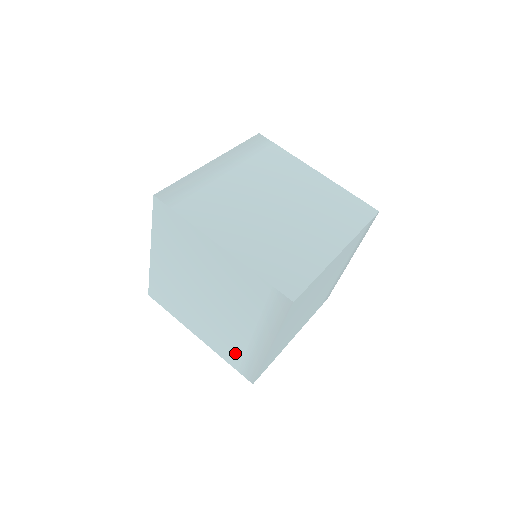
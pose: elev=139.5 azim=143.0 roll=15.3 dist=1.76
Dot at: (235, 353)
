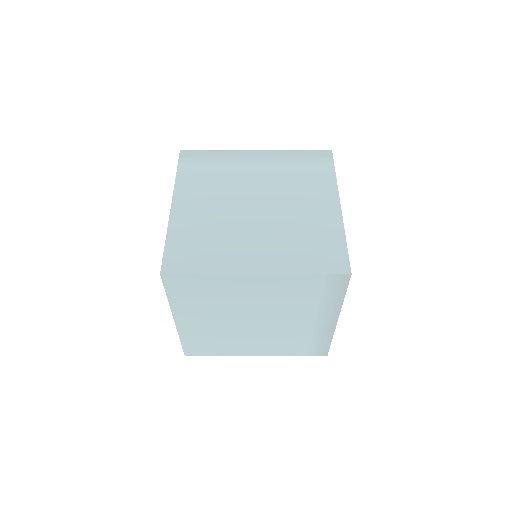
Dot at: occluded
